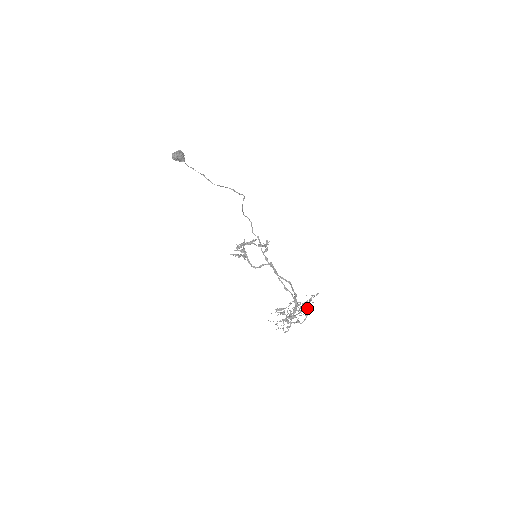
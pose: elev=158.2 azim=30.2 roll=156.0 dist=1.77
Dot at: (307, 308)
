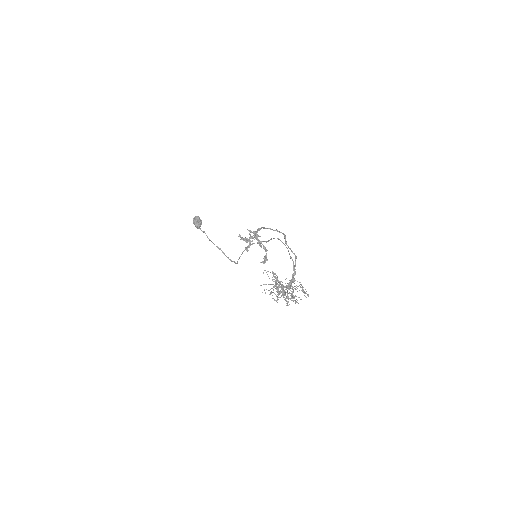
Dot at: (296, 299)
